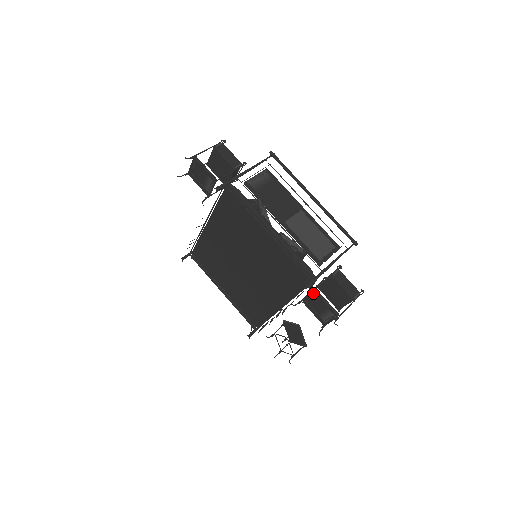
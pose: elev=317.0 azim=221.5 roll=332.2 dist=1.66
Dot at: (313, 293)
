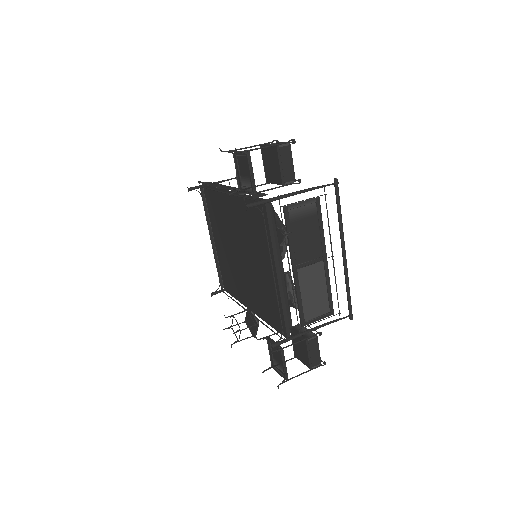
Dot at: (278, 348)
